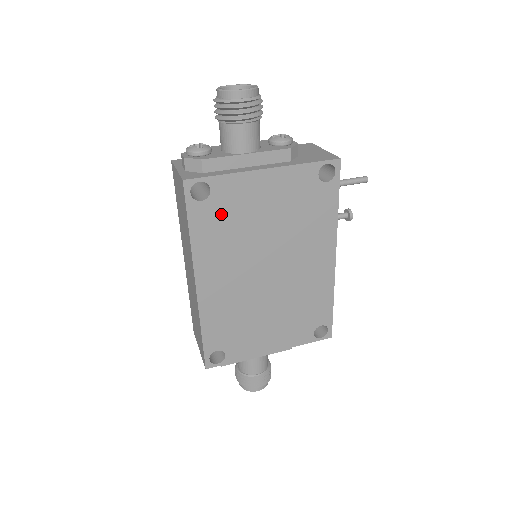
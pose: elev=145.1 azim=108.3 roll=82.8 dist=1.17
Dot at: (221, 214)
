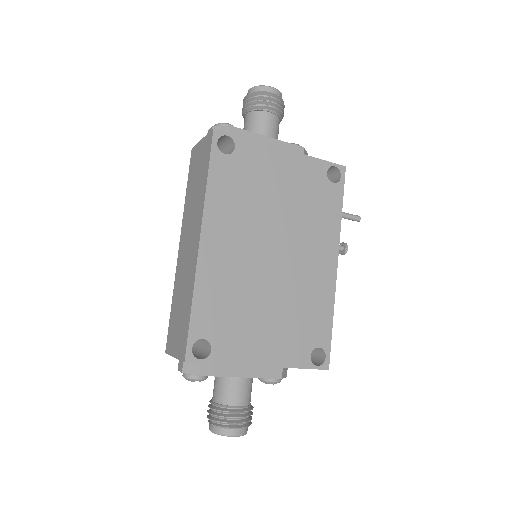
Dot at: (240, 174)
